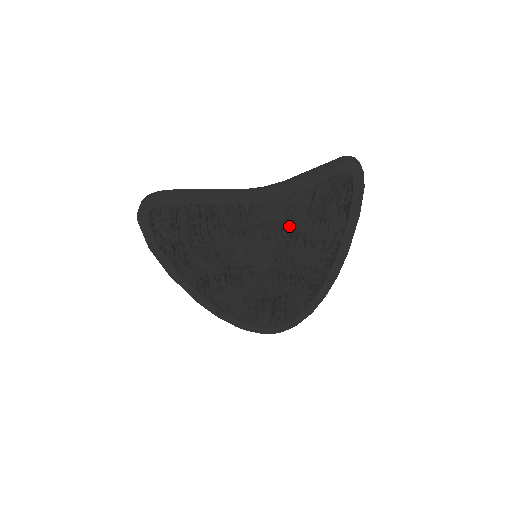
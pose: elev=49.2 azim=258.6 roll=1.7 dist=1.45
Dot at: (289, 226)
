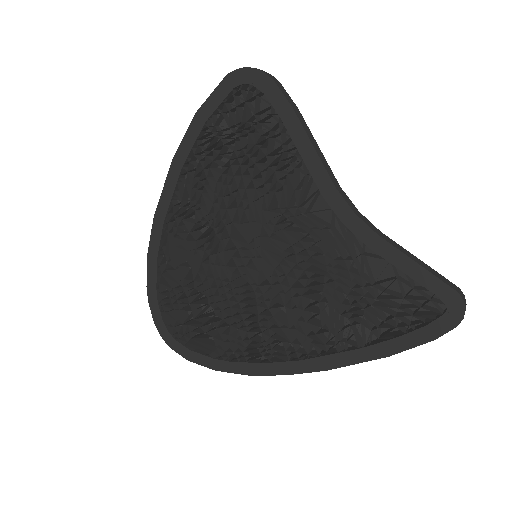
Dot at: (323, 273)
